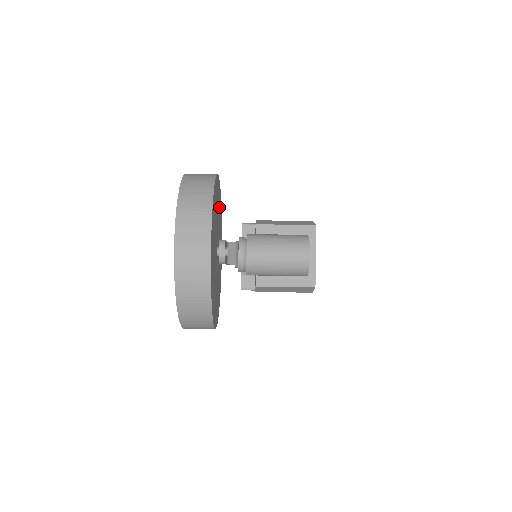
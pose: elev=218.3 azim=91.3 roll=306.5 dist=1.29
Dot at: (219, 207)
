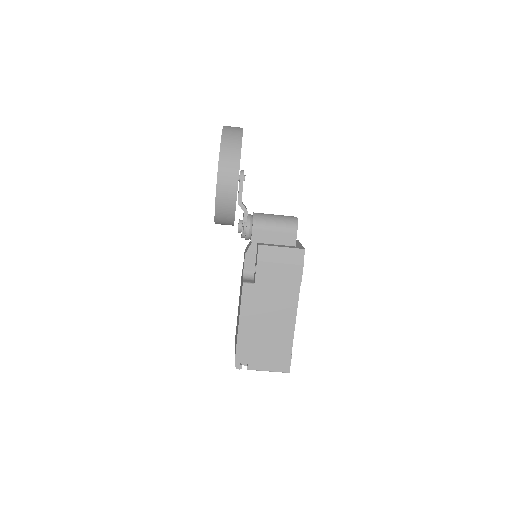
Dot at: occluded
